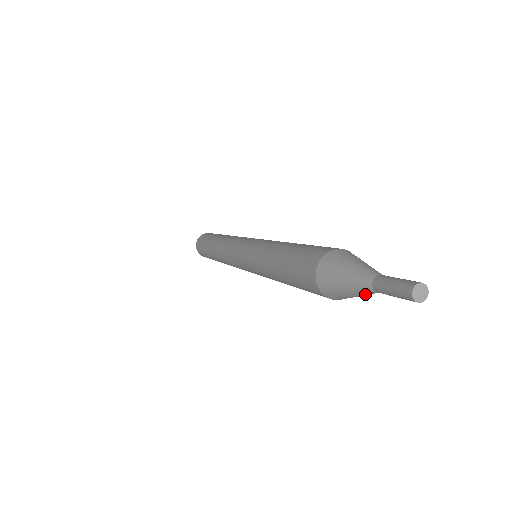
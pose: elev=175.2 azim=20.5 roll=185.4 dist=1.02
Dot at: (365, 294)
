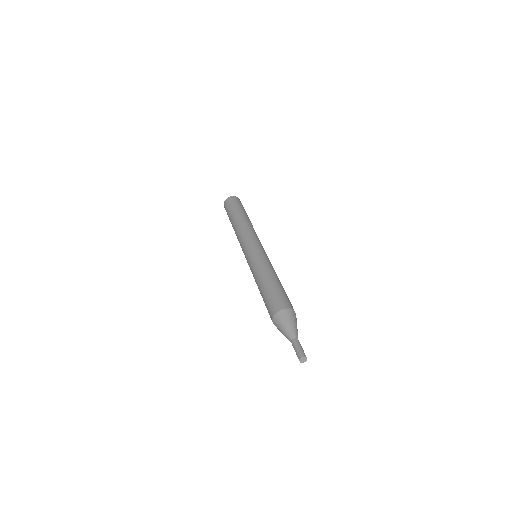
Dot at: occluded
